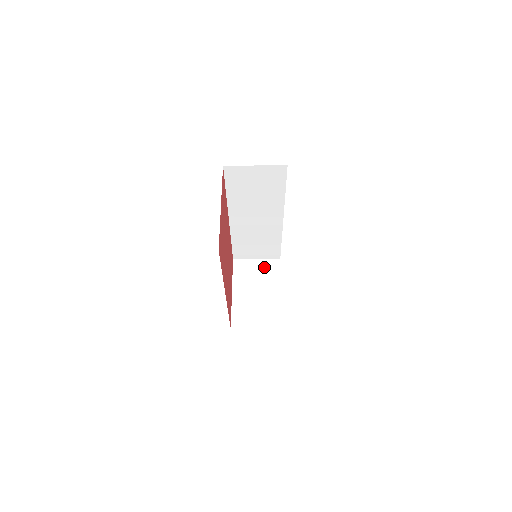
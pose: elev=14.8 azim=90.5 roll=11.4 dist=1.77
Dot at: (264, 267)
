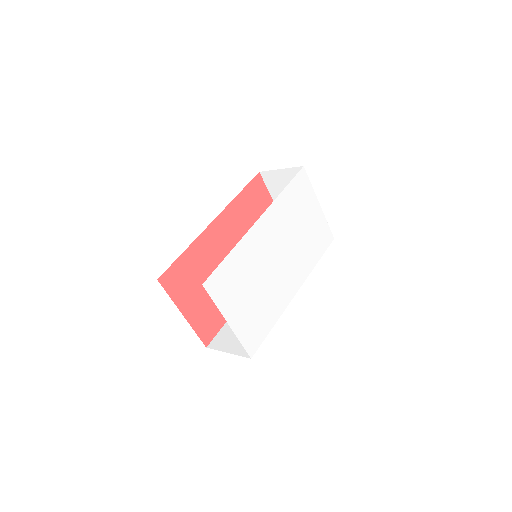
Dot at: (292, 178)
